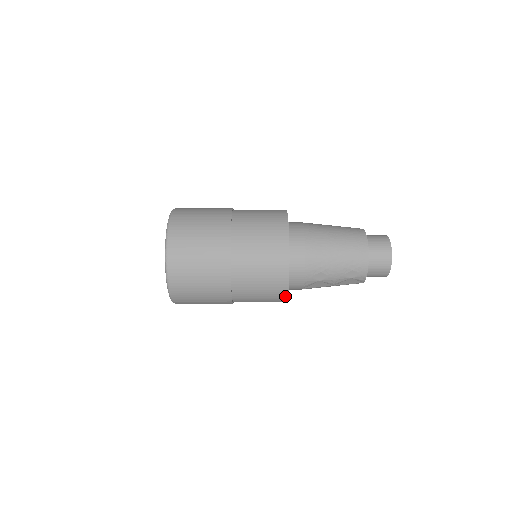
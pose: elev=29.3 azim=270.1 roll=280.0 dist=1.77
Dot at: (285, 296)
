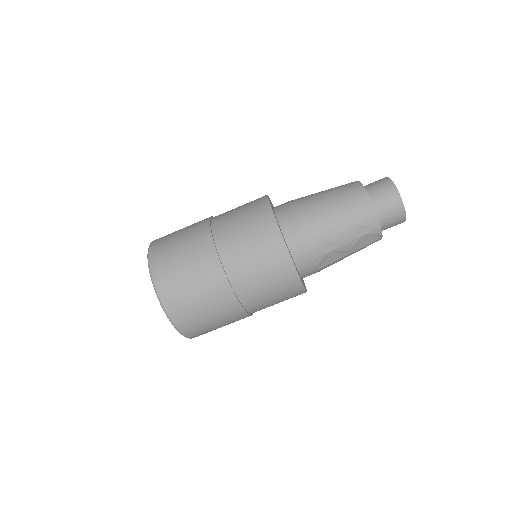
Dot at: (299, 283)
